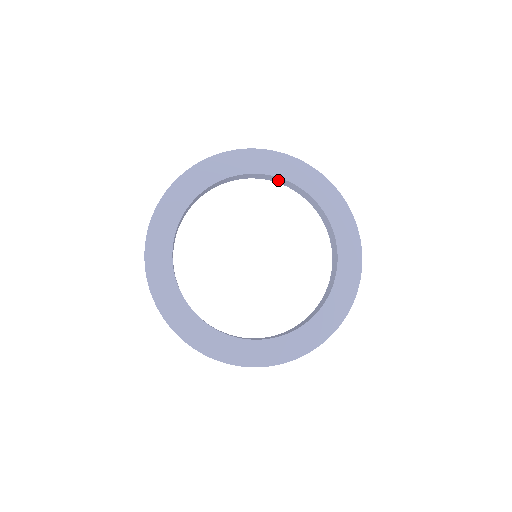
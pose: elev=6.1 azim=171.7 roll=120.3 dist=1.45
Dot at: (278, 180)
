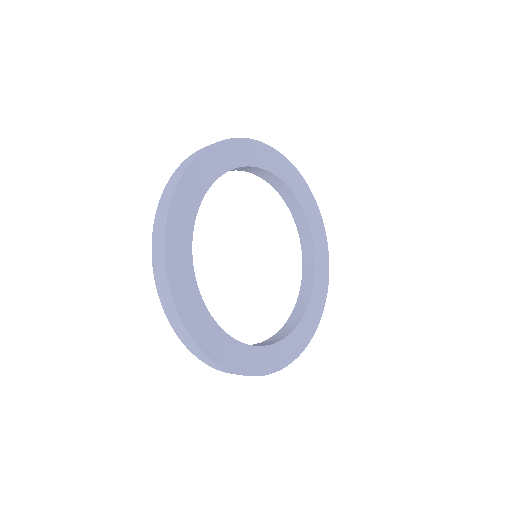
Dot at: (276, 182)
